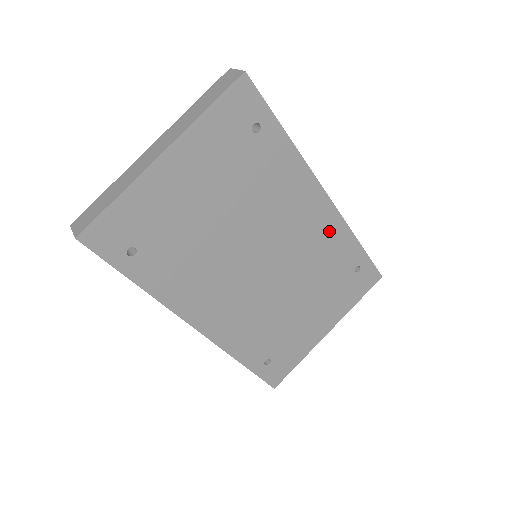
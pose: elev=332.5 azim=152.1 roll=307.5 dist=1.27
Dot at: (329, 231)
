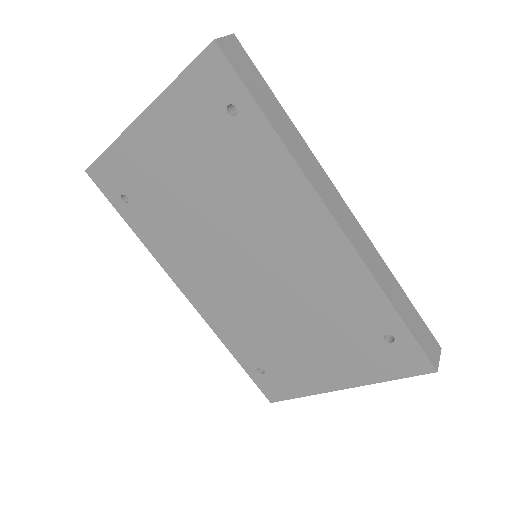
Dot at: (340, 269)
